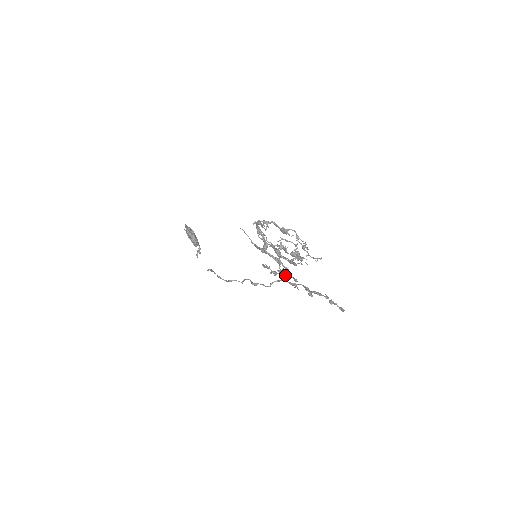
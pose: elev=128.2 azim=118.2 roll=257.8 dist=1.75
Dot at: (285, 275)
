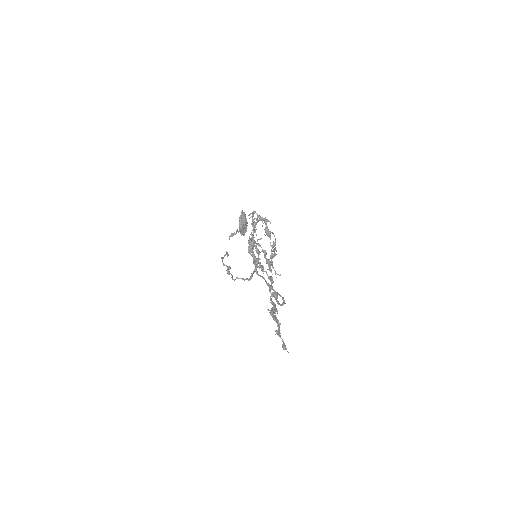
Dot at: (276, 294)
